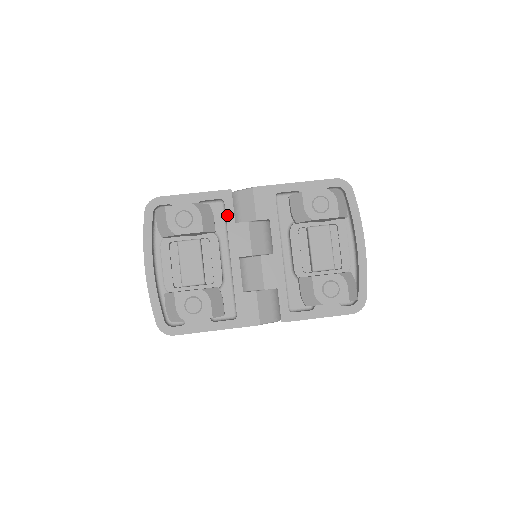
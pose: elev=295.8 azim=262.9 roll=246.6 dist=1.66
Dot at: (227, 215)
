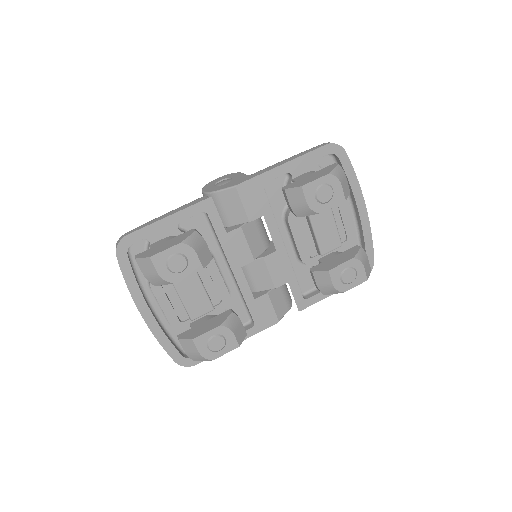
Dot at: (215, 228)
